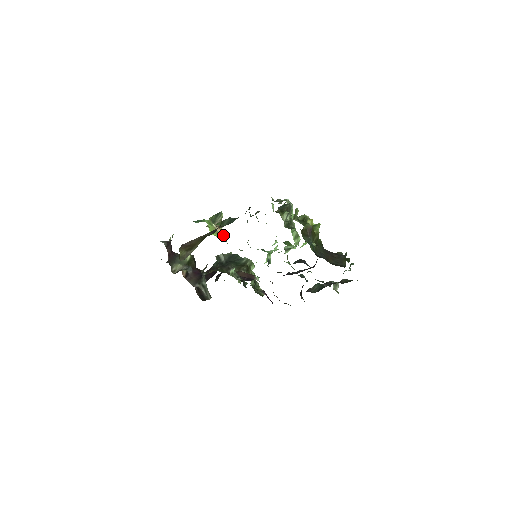
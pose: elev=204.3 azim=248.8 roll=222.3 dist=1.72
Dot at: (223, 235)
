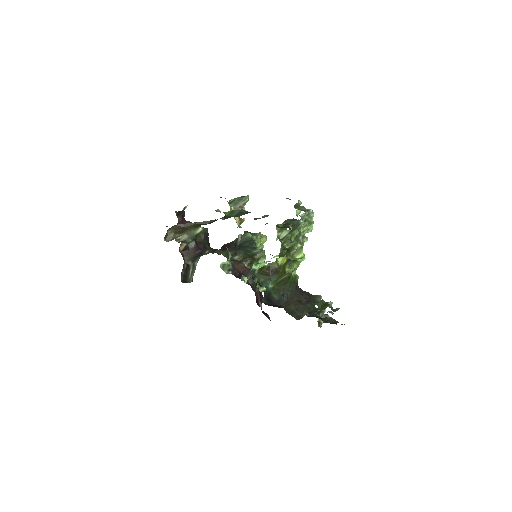
Dot at: (238, 221)
